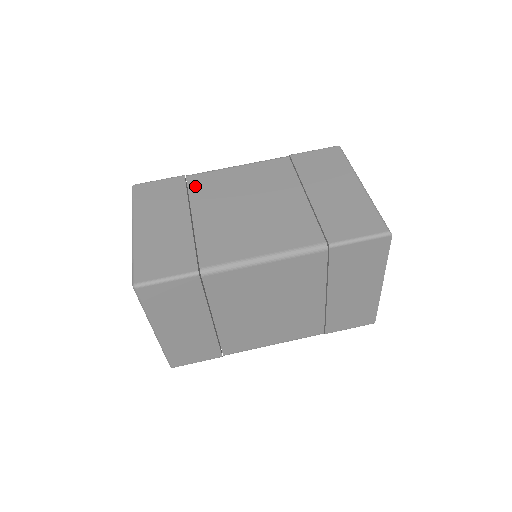
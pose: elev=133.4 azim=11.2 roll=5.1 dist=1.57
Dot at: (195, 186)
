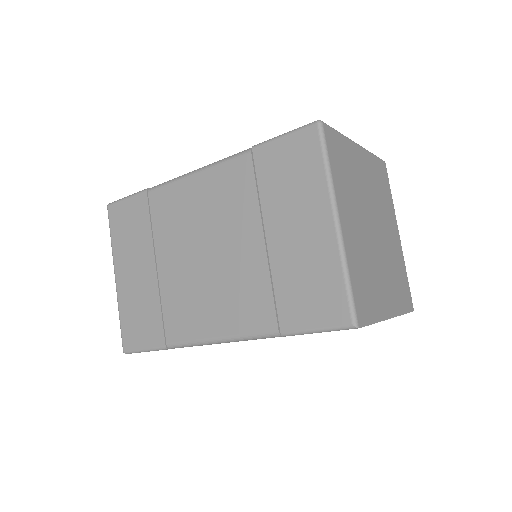
Dot at: (156, 212)
